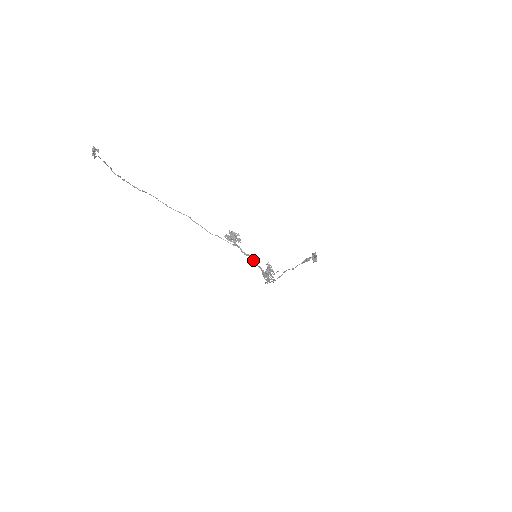
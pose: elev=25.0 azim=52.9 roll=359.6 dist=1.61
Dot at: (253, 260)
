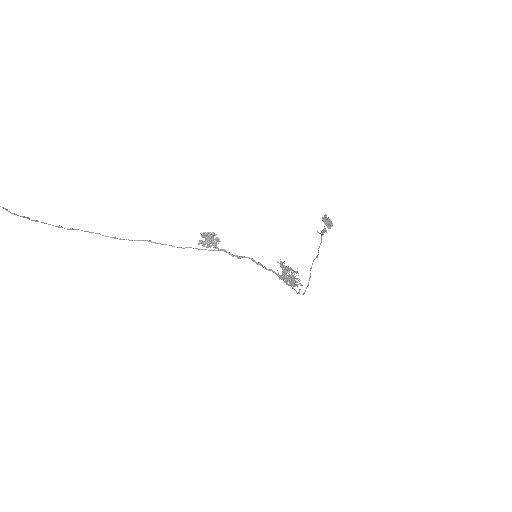
Dot at: occluded
